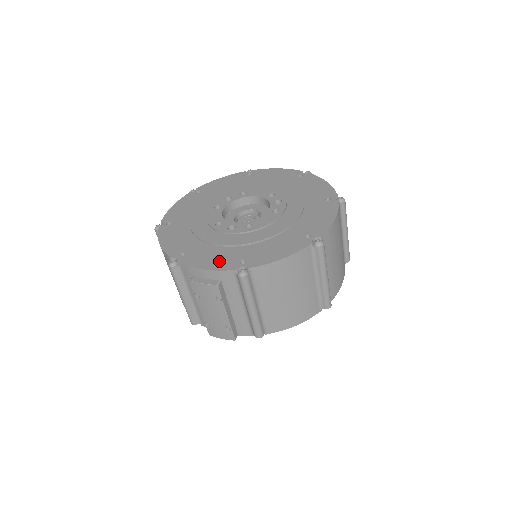
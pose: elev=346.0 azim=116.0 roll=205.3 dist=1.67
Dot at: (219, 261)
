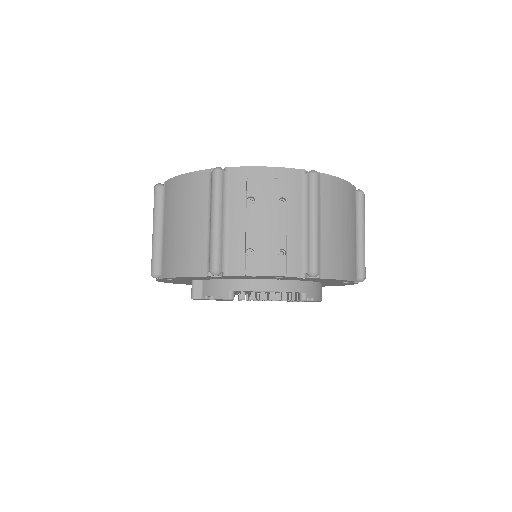
Dot at: occluded
